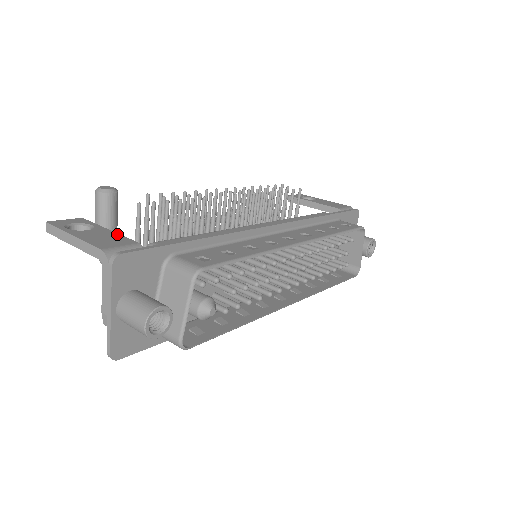
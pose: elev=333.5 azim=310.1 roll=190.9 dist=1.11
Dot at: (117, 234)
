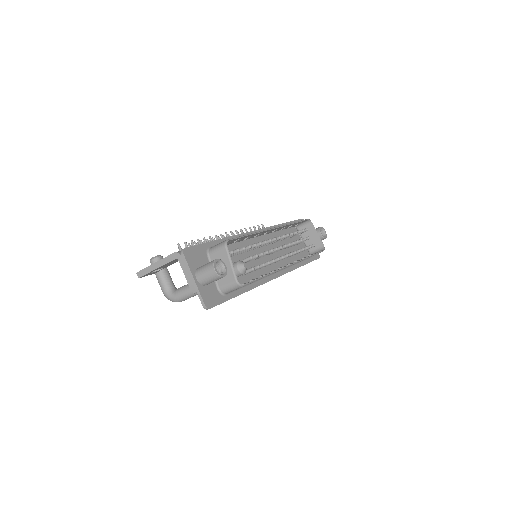
Dot at: occluded
